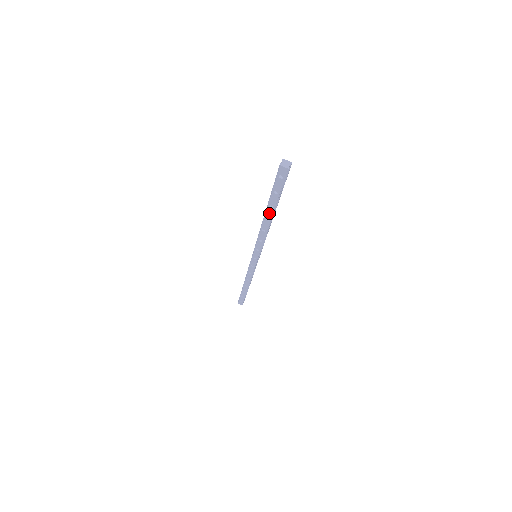
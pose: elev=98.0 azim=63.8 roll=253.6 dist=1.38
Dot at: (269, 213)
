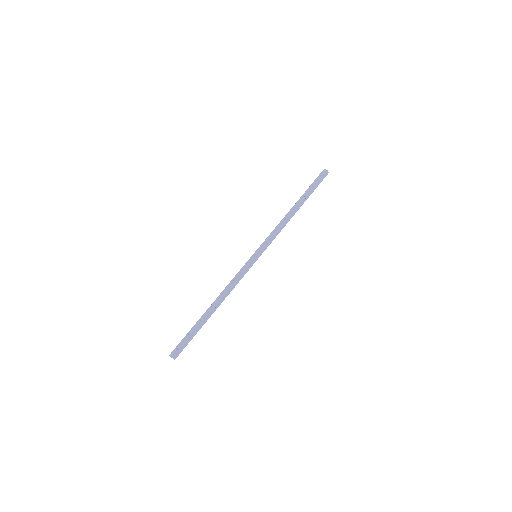
Dot at: (299, 202)
